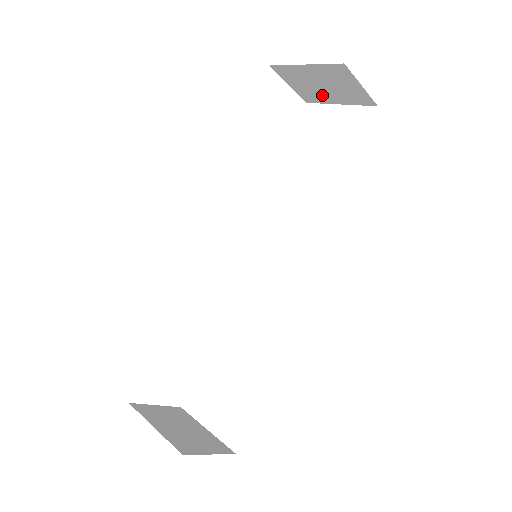
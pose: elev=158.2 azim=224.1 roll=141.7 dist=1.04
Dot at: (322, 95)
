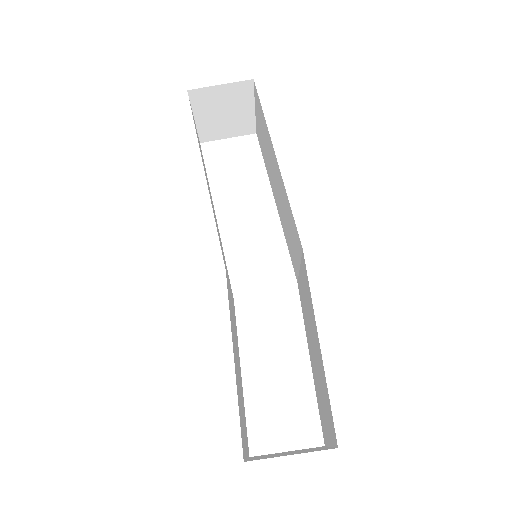
Dot at: (241, 118)
